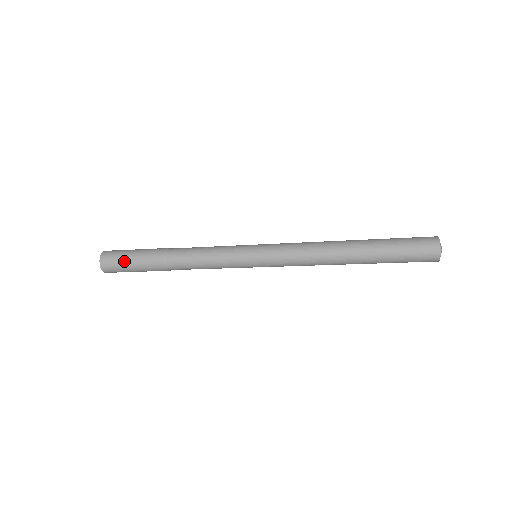
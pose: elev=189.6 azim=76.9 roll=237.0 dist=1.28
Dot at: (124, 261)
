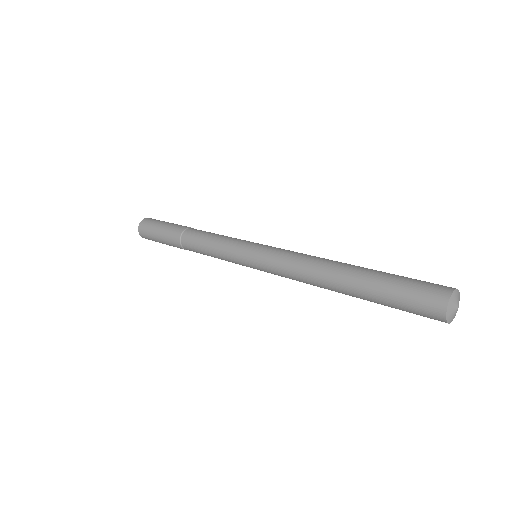
Dot at: (155, 239)
